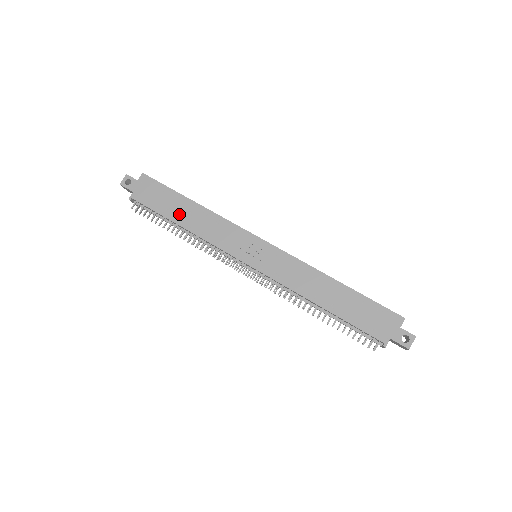
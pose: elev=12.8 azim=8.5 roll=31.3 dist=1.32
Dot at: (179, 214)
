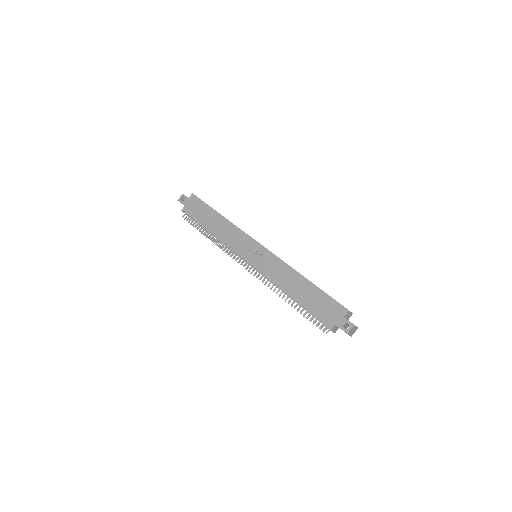
Dot at: (210, 223)
